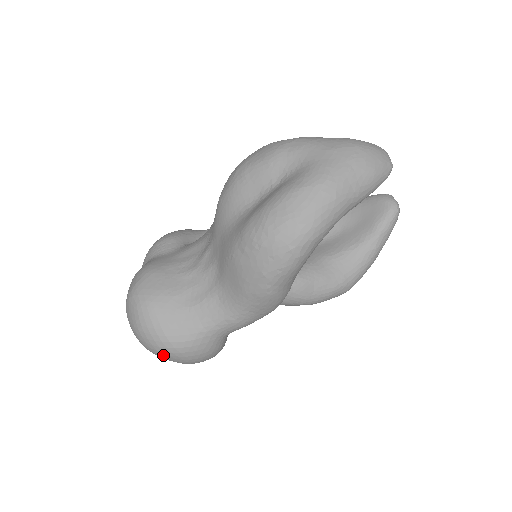
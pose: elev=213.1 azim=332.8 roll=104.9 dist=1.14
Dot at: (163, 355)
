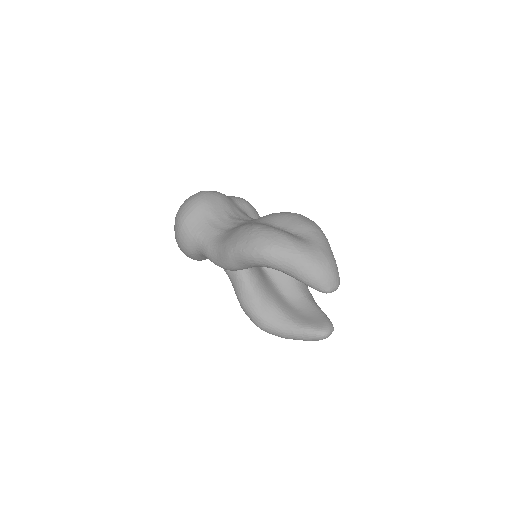
Dot at: (176, 222)
